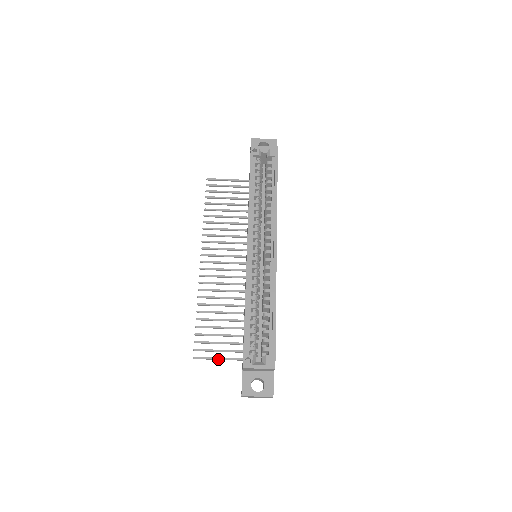
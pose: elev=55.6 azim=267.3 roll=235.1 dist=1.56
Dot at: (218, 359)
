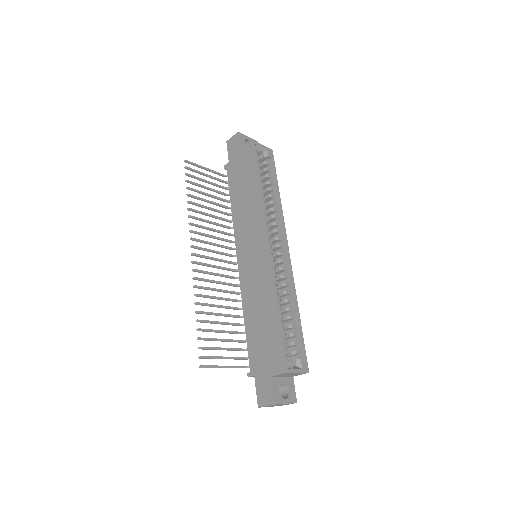
Dot at: (224, 367)
